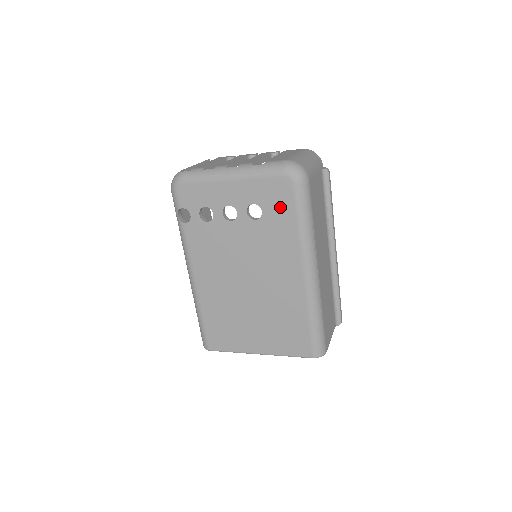
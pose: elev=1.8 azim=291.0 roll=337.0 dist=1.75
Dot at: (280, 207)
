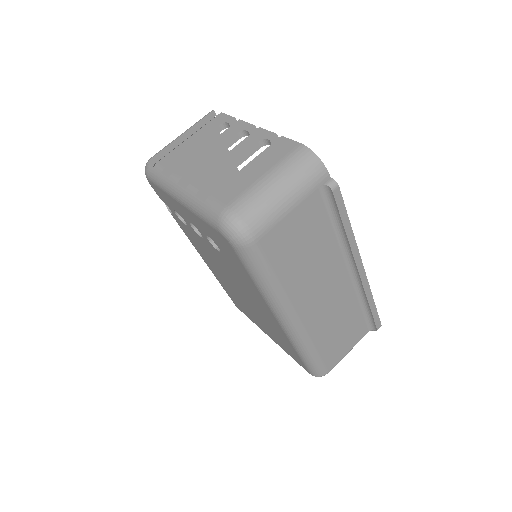
Dot at: (231, 256)
